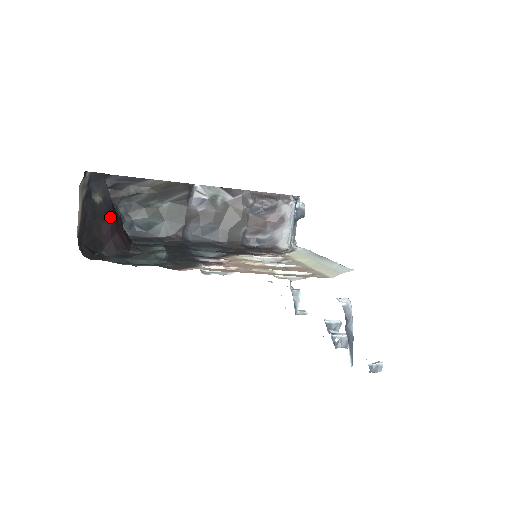
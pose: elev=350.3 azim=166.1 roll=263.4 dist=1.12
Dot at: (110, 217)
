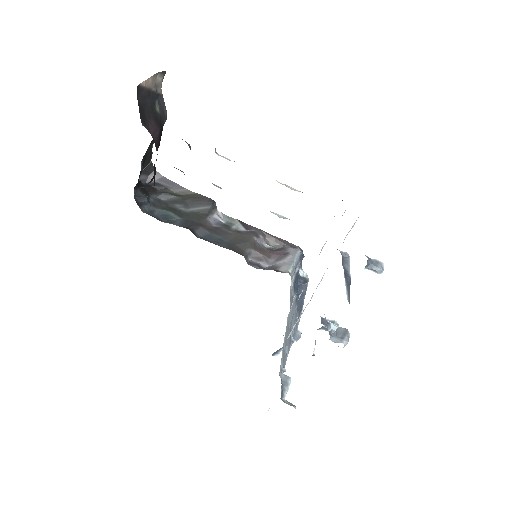
Dot at: (158, 125)
